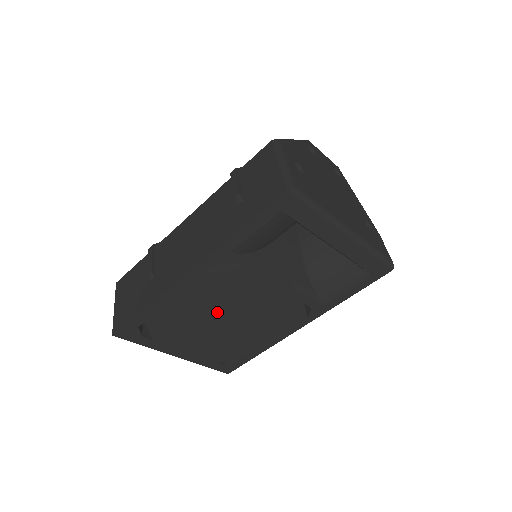
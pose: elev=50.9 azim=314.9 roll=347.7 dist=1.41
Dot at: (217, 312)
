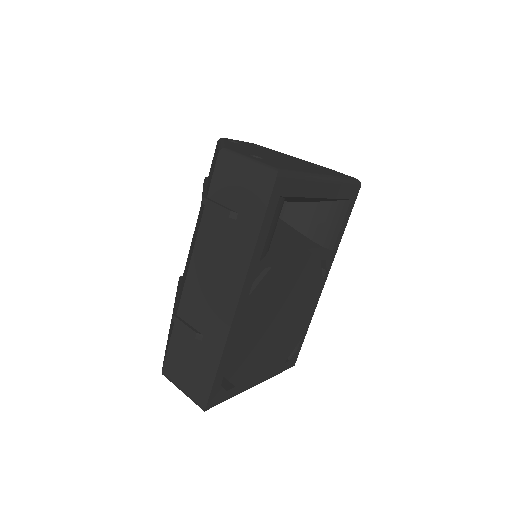
Dot at: (269, 320)
